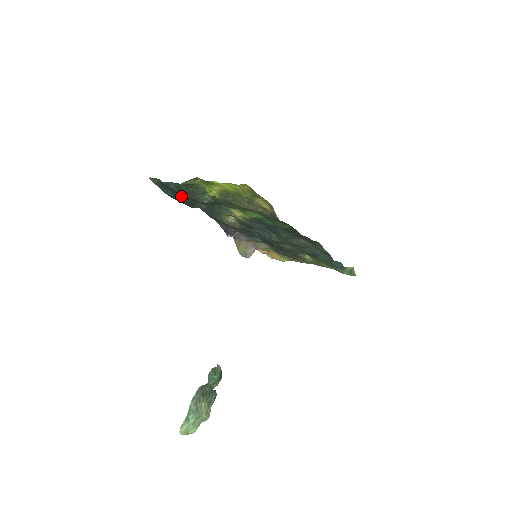
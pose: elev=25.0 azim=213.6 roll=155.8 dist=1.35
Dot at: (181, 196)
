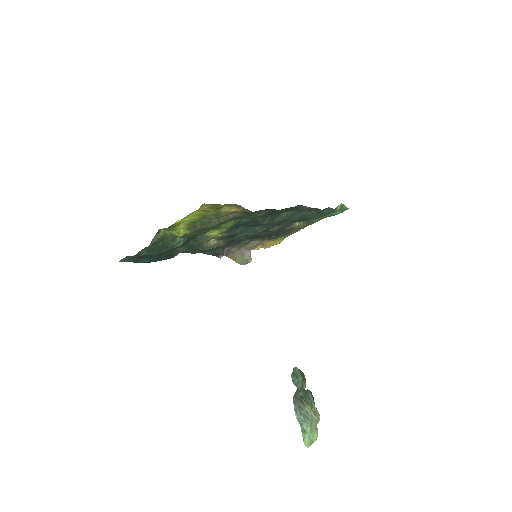
Dot at: (157, 255)
